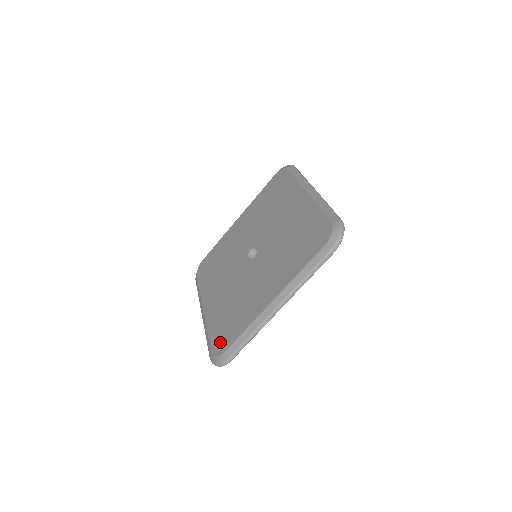
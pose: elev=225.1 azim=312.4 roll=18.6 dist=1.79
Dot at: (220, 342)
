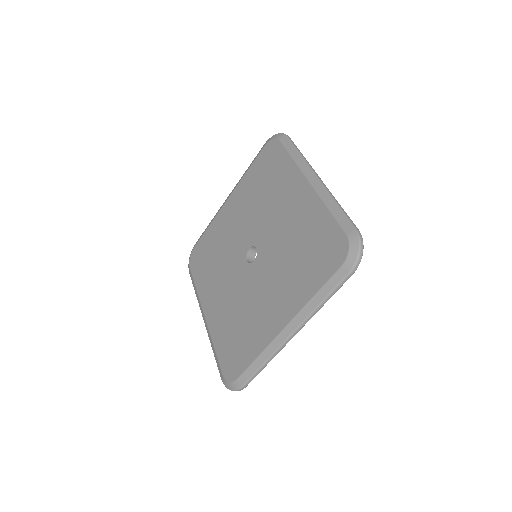
Dot at: (230, 364)
